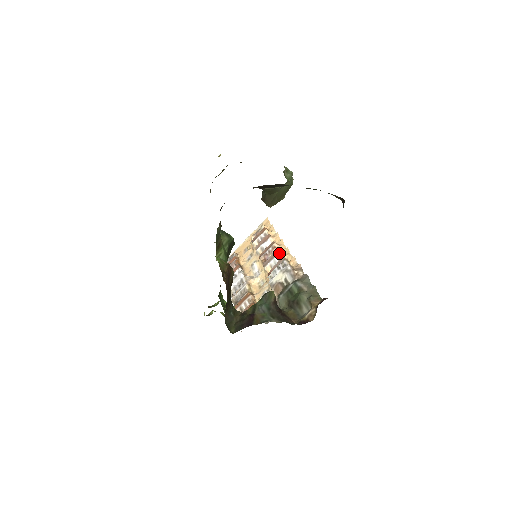
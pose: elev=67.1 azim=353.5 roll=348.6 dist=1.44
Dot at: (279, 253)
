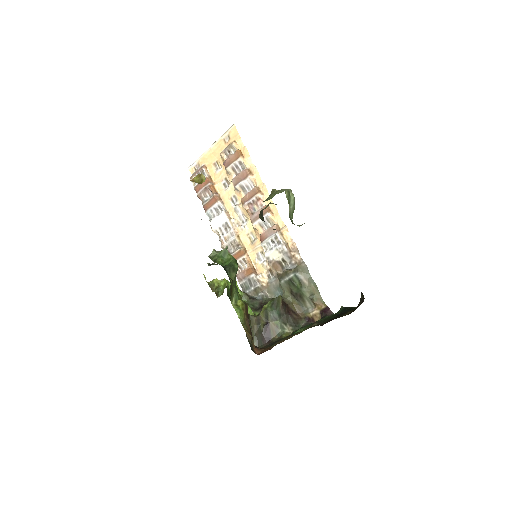
Dot at: (268, 215)
